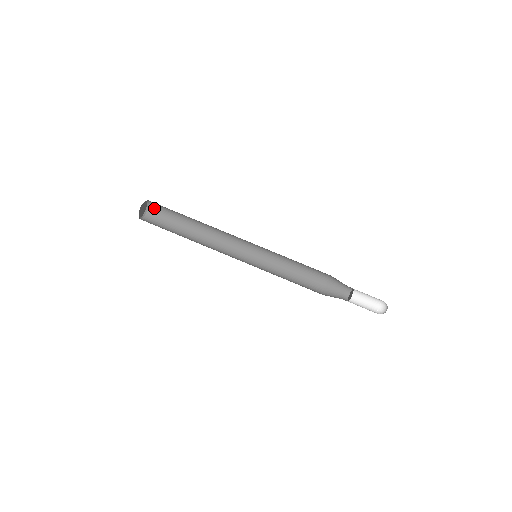
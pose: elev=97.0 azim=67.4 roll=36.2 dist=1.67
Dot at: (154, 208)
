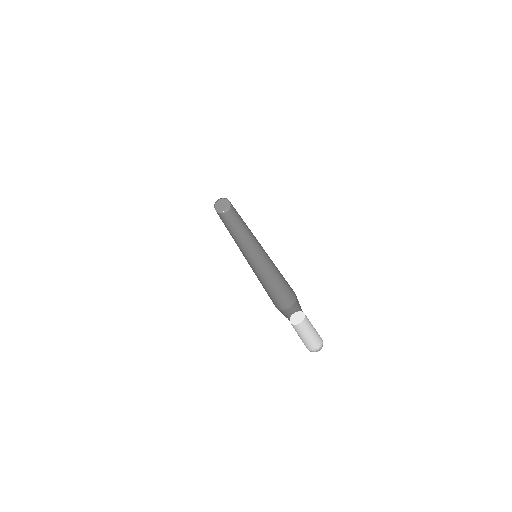
Dot at: (232, 208)
